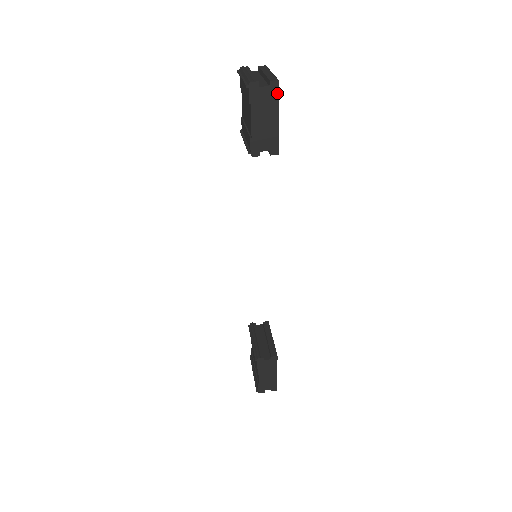
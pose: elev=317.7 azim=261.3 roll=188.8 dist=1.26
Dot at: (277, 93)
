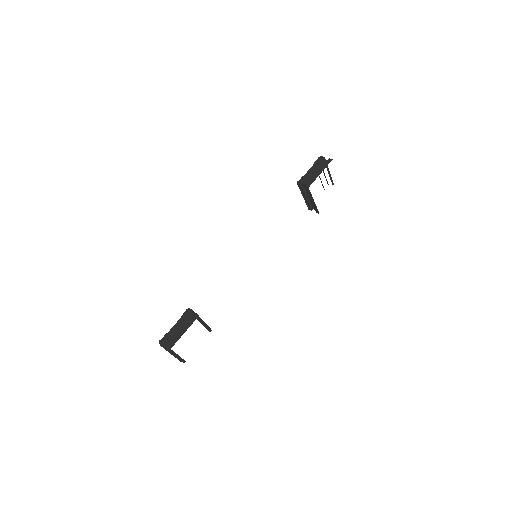
Dot at: occluded
